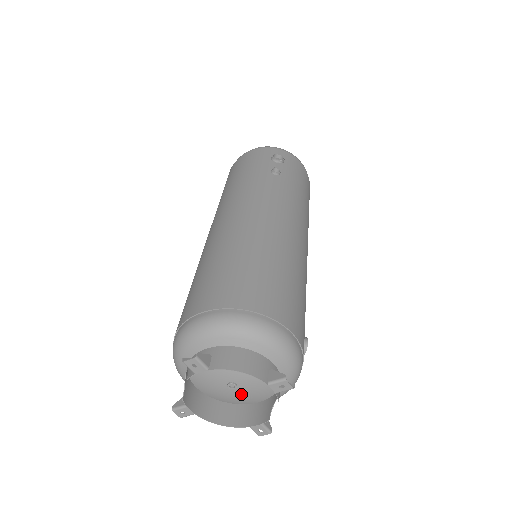
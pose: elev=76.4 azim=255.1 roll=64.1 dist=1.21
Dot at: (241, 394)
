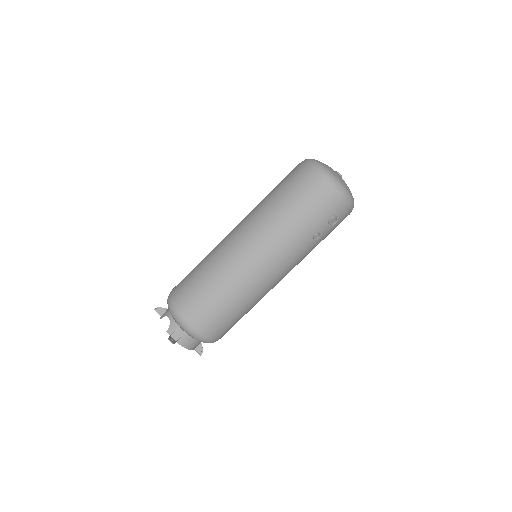
Dot at: occluded
